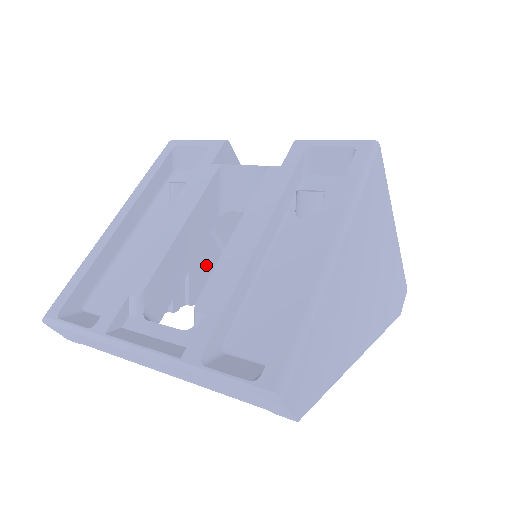
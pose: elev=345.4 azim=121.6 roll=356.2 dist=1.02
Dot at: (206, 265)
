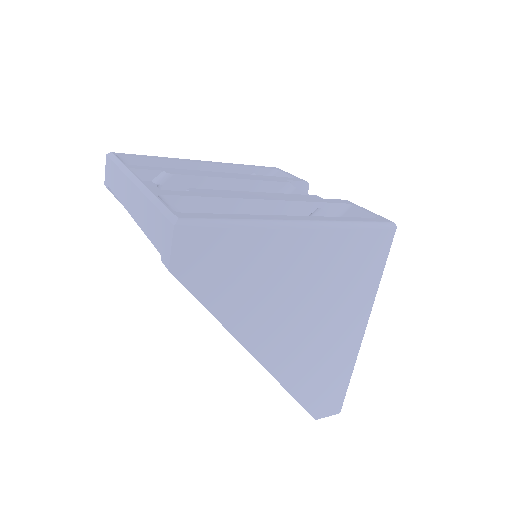
Dot at: occluded
